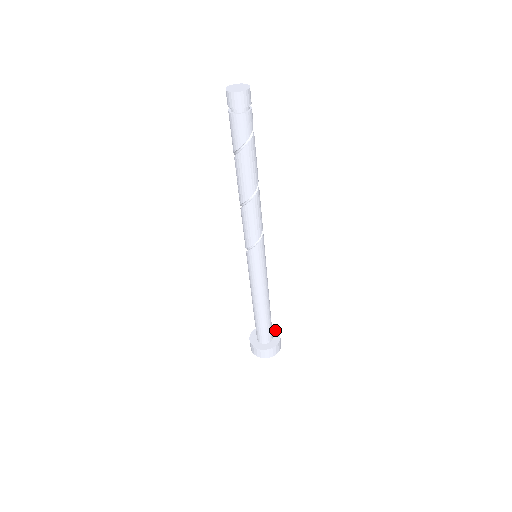
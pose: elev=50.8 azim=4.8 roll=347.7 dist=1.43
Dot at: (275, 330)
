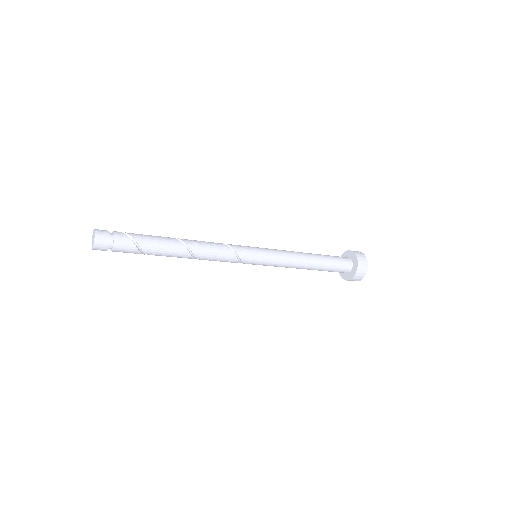
Dot at: (350, 253)
